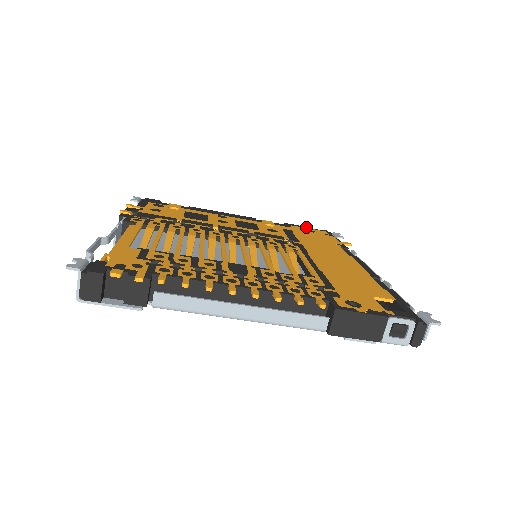
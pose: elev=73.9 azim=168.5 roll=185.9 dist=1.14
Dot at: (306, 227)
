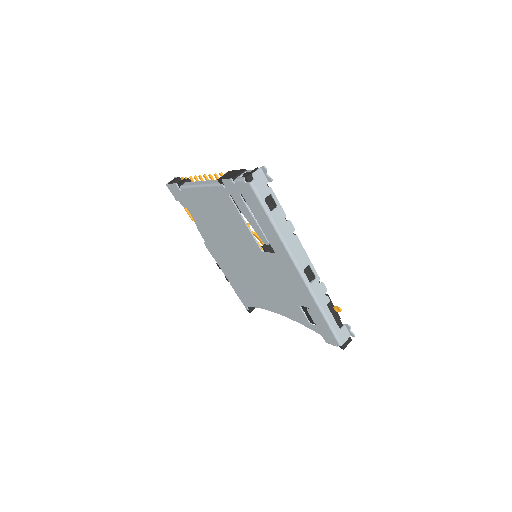
Dot at: occluded
